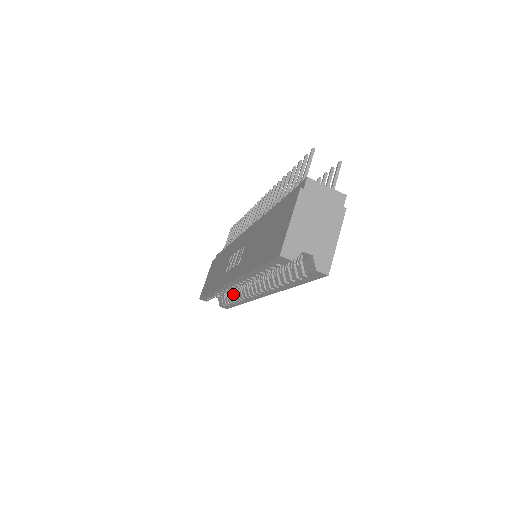
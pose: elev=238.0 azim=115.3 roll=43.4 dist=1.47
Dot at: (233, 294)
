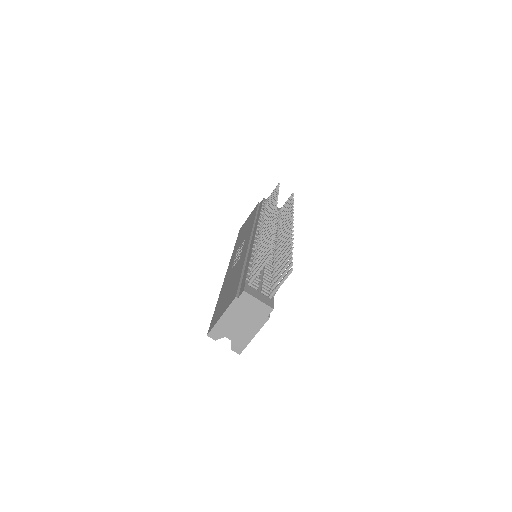
Dot at: occluded
